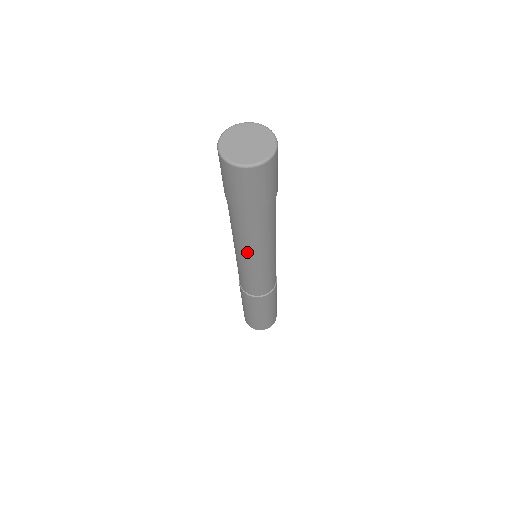
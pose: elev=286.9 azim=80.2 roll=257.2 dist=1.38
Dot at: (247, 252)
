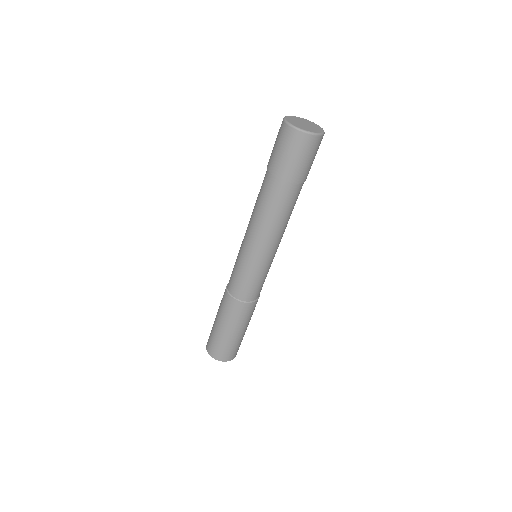
Dot at: (271, 237)
